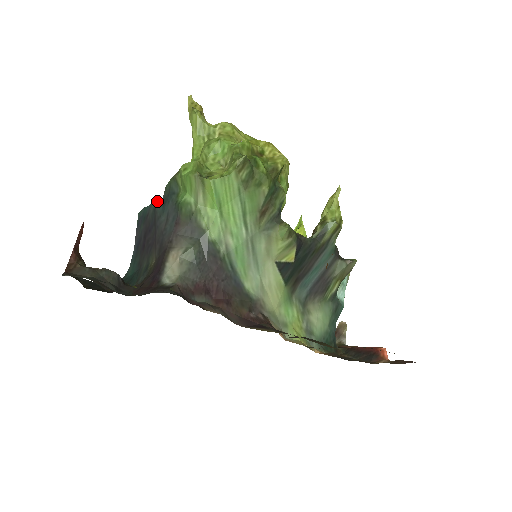
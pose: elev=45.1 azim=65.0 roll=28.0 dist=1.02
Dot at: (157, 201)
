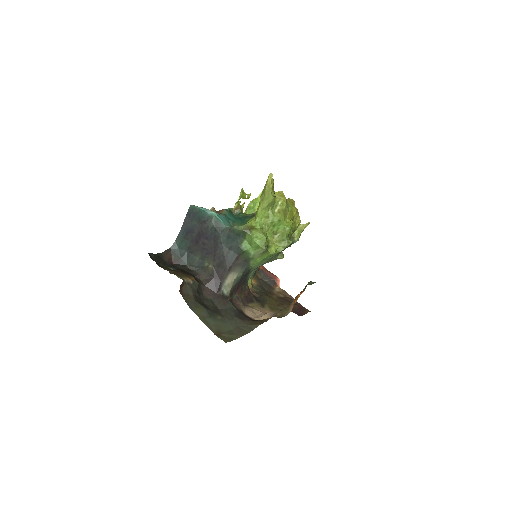
Dot at: (218, 222)
